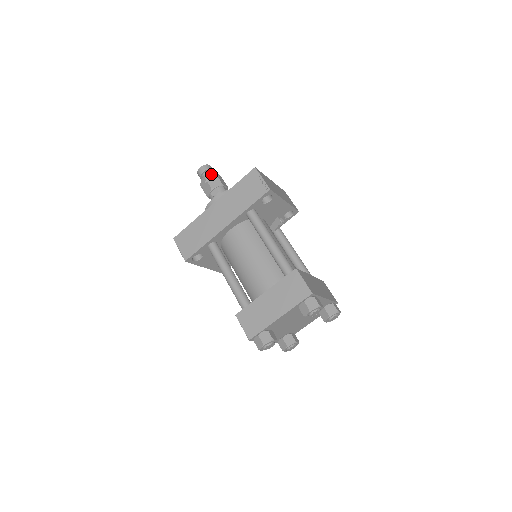
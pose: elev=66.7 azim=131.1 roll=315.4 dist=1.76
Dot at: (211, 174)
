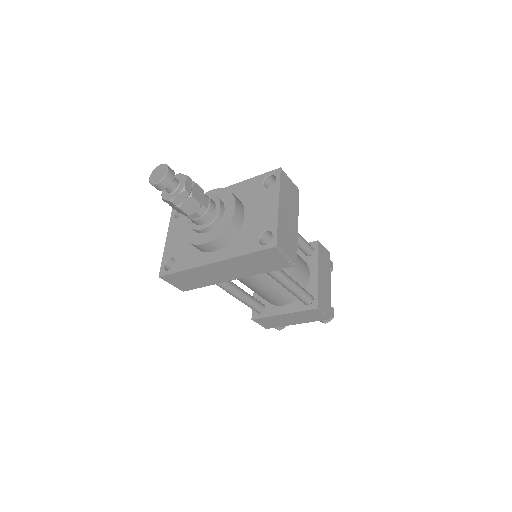
Dot at: (181, 196)
